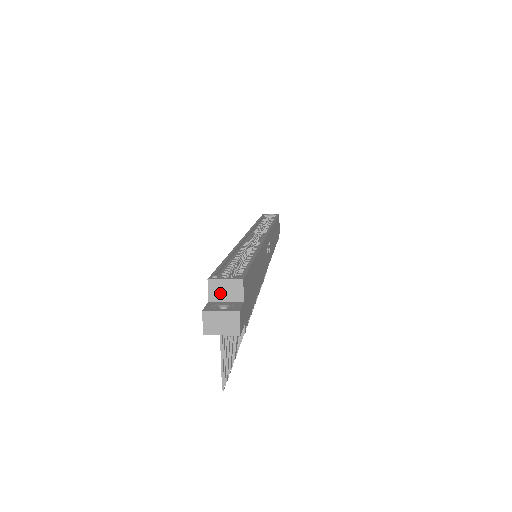
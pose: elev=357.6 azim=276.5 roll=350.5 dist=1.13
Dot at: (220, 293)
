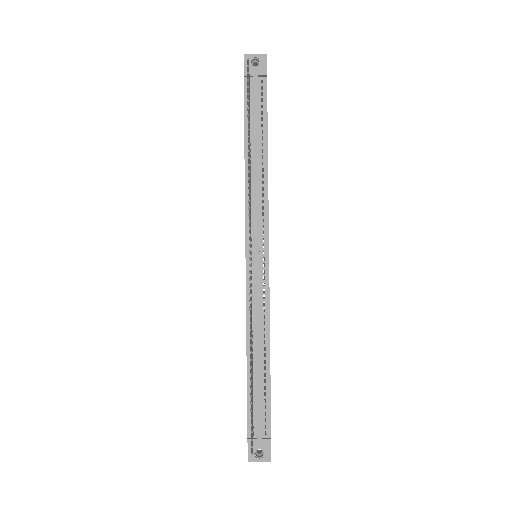
Dot at: occluded
